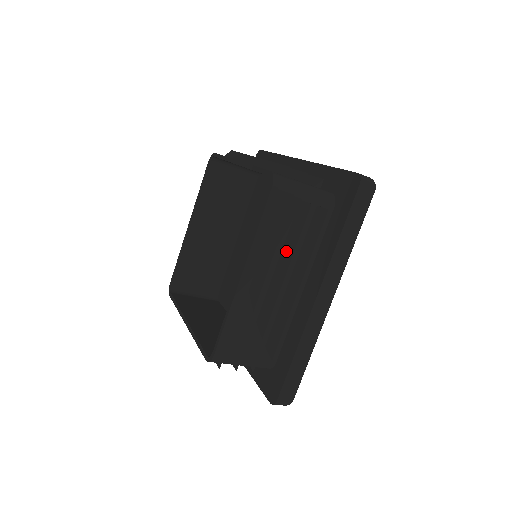
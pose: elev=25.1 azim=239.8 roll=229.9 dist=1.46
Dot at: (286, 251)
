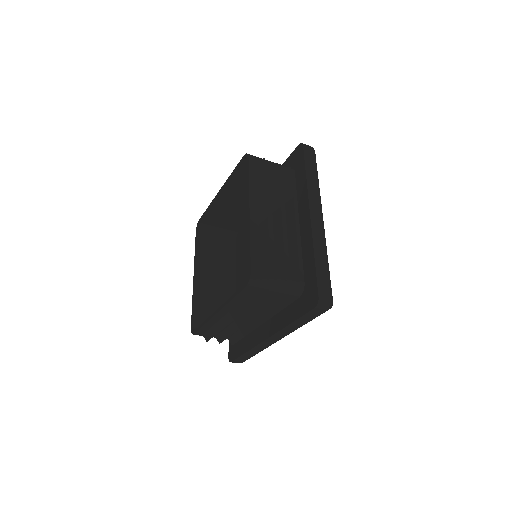
Dot at: (252, 311)
